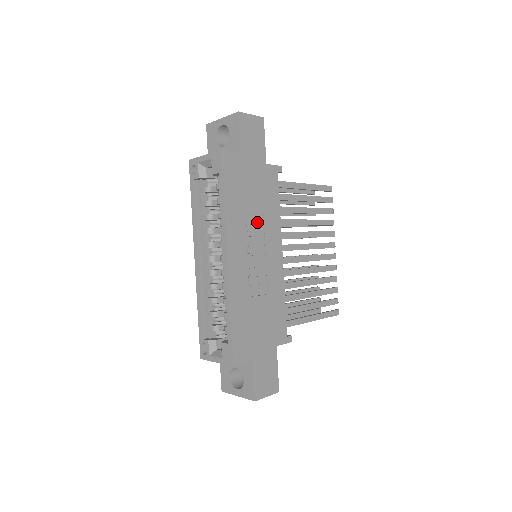
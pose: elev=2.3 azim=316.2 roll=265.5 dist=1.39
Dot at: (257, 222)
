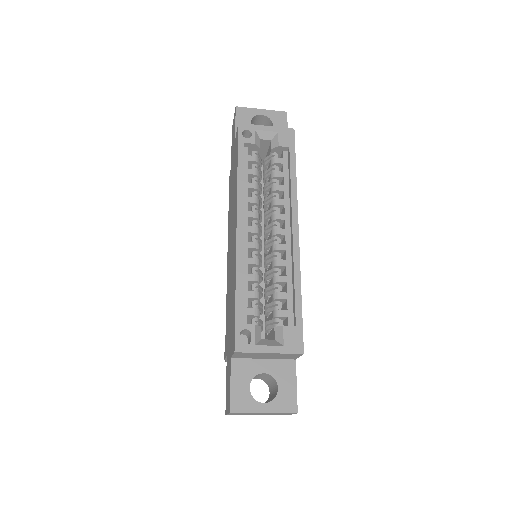
Dot at: occluded
